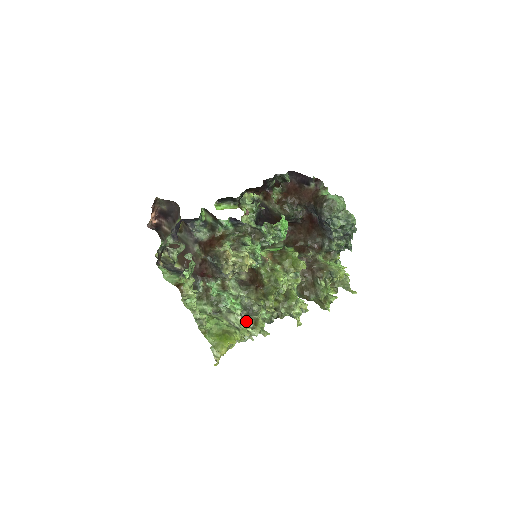
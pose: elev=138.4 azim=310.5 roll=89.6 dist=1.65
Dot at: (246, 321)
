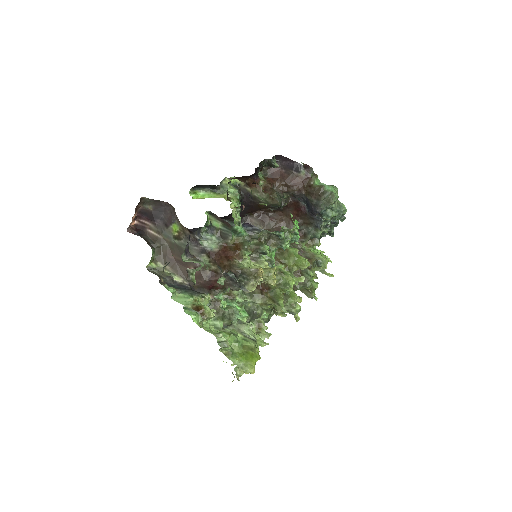
Dot at: occluded
